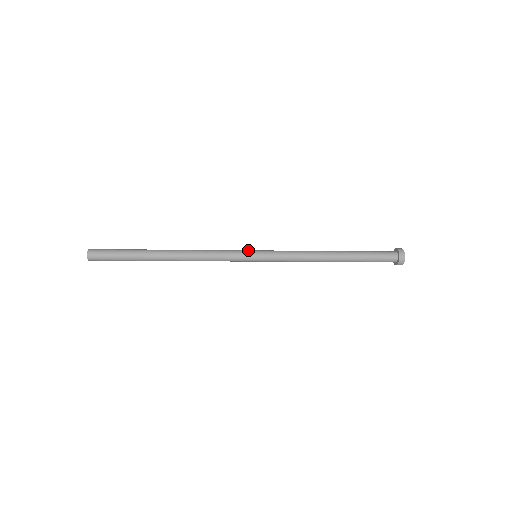
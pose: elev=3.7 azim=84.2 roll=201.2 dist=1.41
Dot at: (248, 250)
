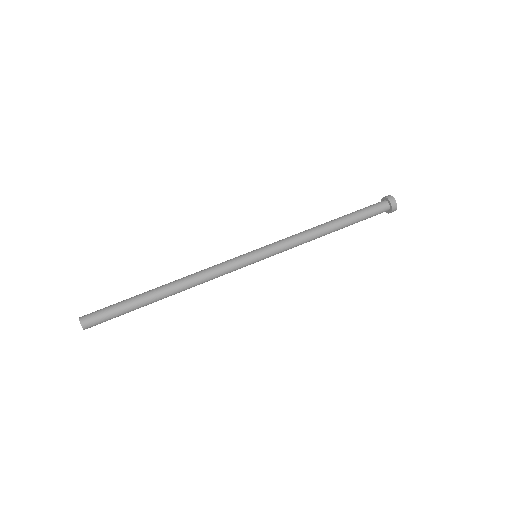
Dot at: (250, 261)
